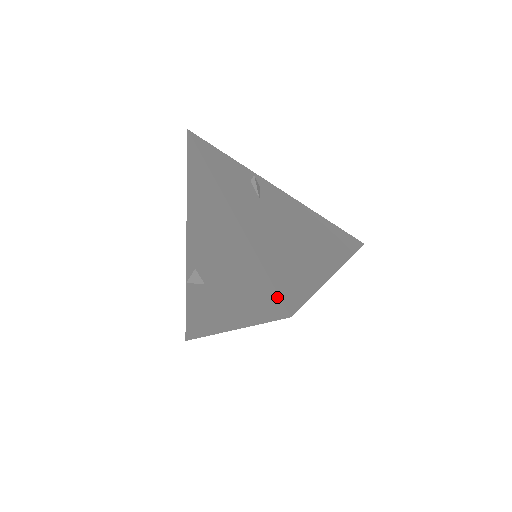
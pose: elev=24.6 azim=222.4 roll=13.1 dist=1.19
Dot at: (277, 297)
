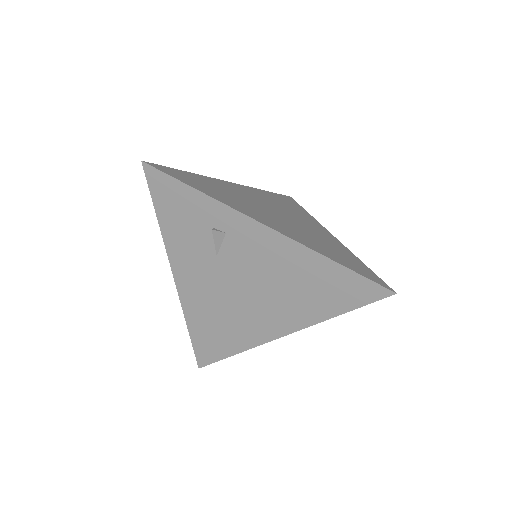
Dot at: (196, 353)
